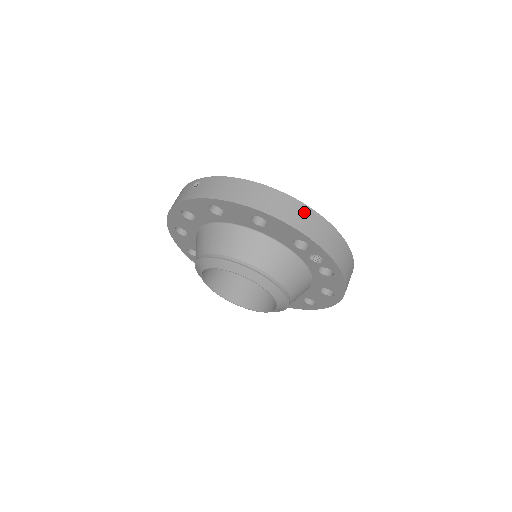
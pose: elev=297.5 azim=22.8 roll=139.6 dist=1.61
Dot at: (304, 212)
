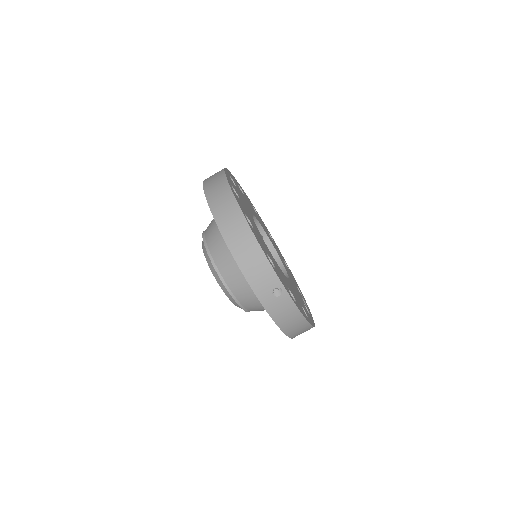
Dot at: occluded
